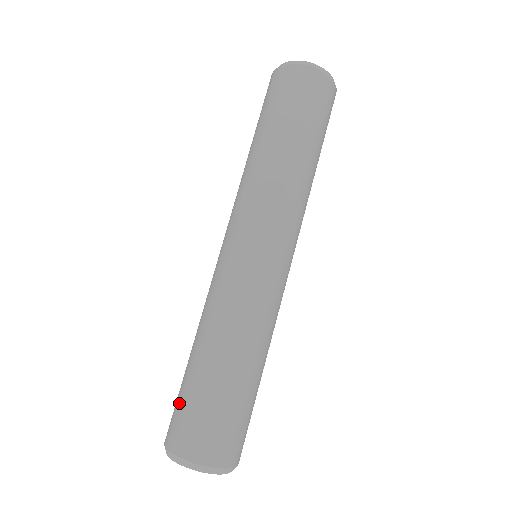
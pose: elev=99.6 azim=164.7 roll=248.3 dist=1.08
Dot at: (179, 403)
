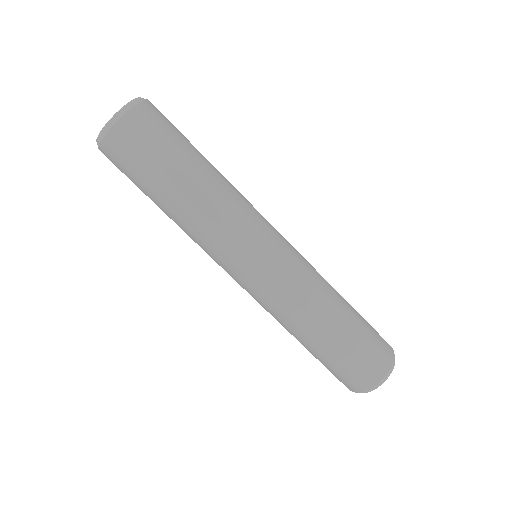
Dot at: occluded
